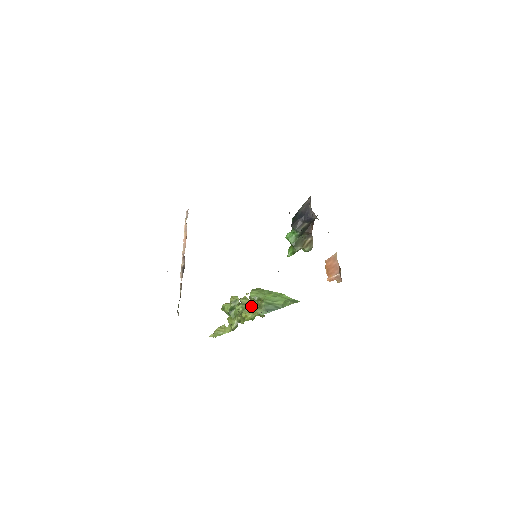
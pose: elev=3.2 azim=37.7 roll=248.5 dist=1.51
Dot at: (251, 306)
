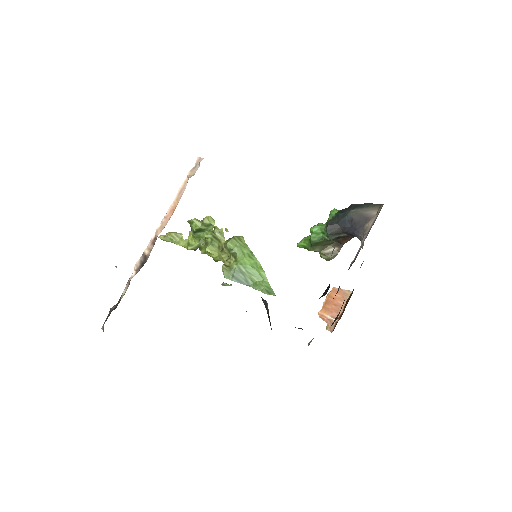
Dot at: (222, 248)
